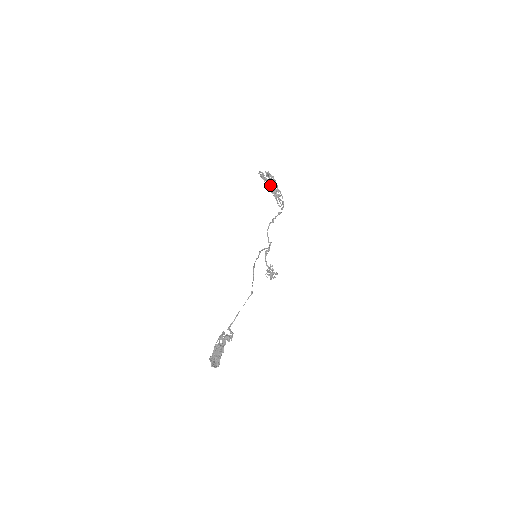
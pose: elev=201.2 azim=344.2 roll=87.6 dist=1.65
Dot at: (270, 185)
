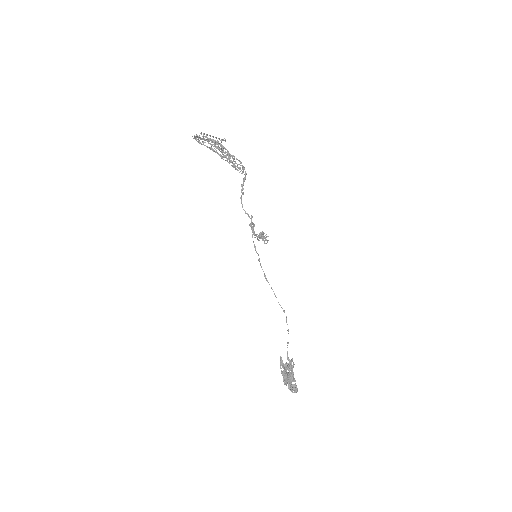
Dot at: (219, 154)
